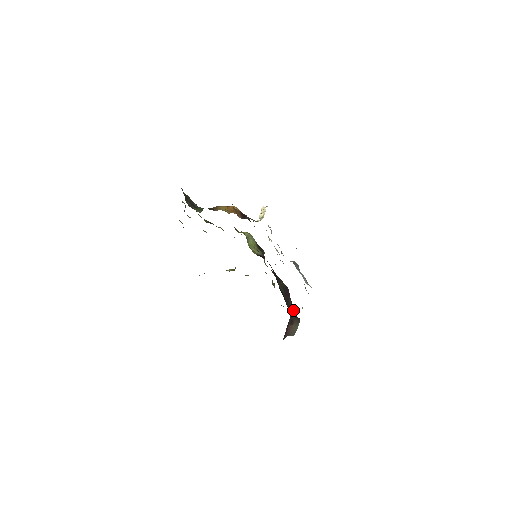
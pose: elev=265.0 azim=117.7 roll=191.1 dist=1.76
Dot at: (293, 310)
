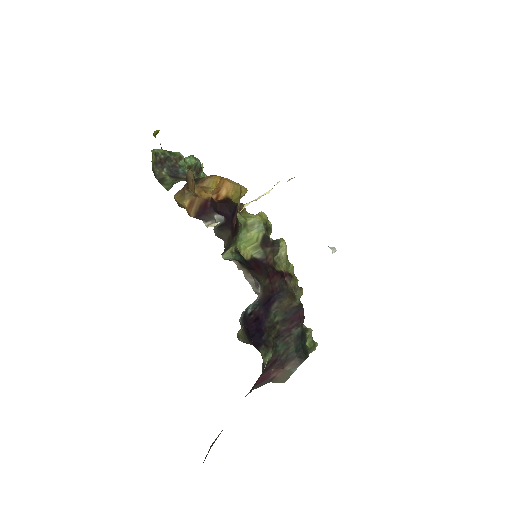
Dot at: (300, 343)
